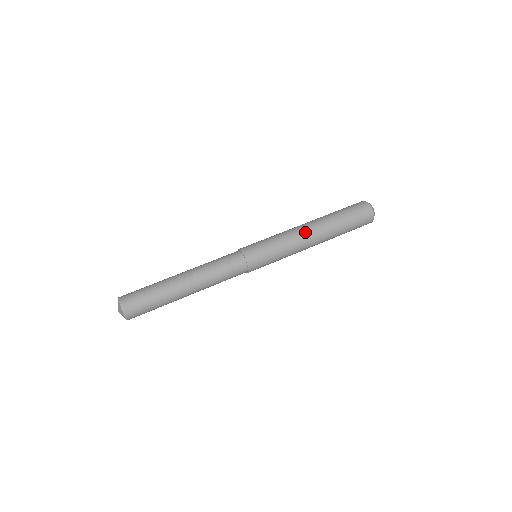
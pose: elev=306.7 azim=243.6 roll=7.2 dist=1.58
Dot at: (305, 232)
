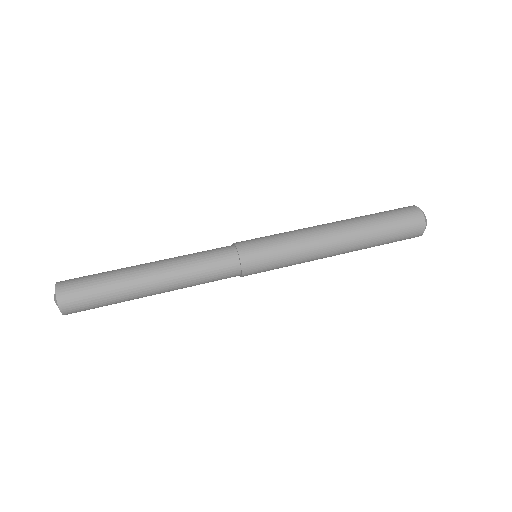
Dot at: (323, 226)
